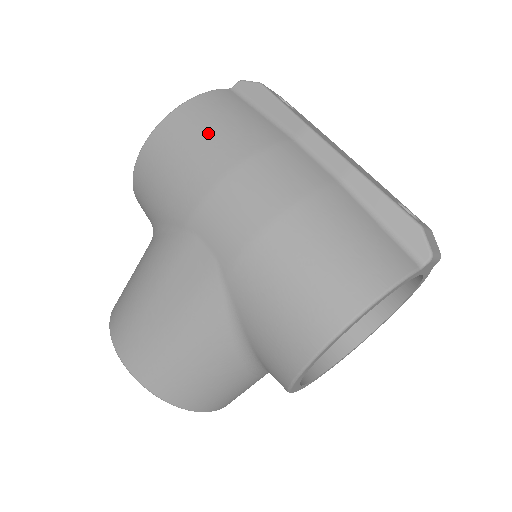
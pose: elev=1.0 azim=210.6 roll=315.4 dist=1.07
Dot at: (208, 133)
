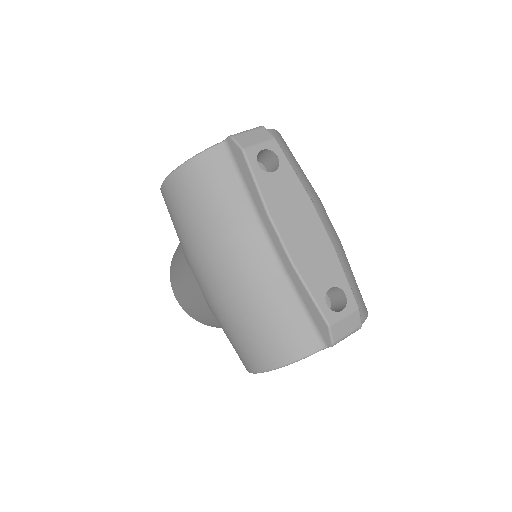
Dot at: (194, 206)
